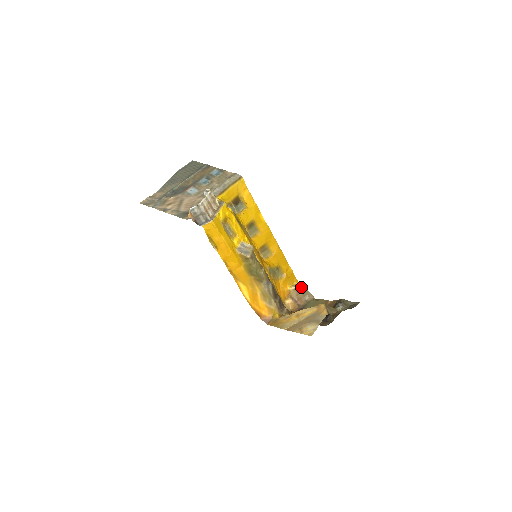
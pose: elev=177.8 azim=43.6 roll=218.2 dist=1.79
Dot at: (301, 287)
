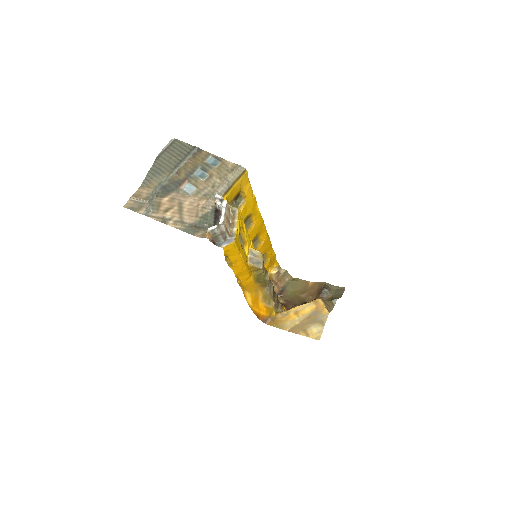
Dot at: (280, 267)
